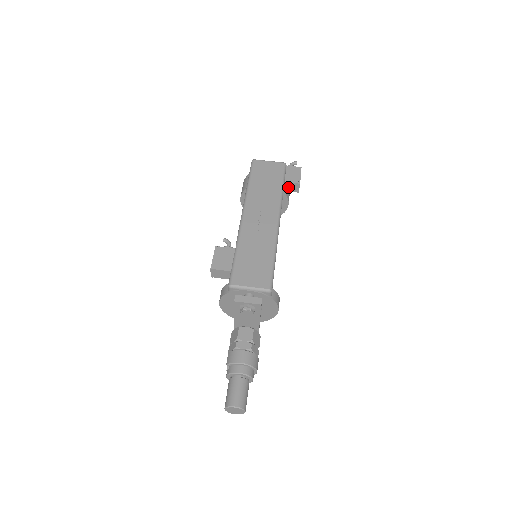
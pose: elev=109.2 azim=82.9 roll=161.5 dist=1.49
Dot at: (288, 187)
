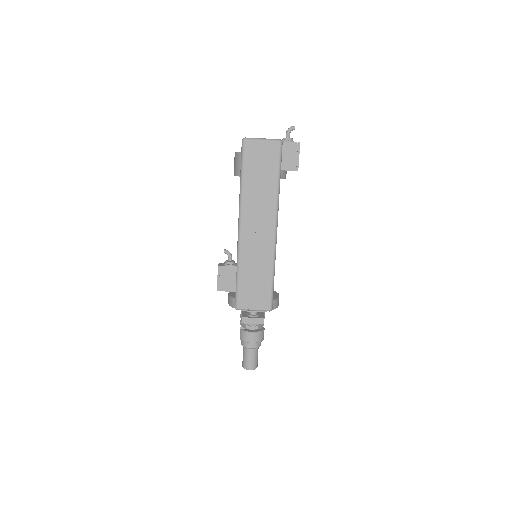
Dot at: occluded
